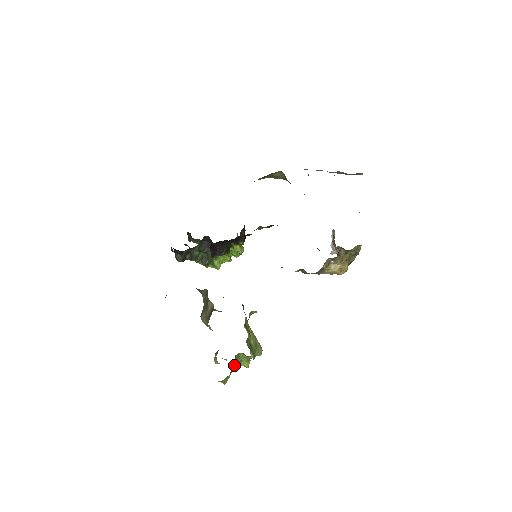
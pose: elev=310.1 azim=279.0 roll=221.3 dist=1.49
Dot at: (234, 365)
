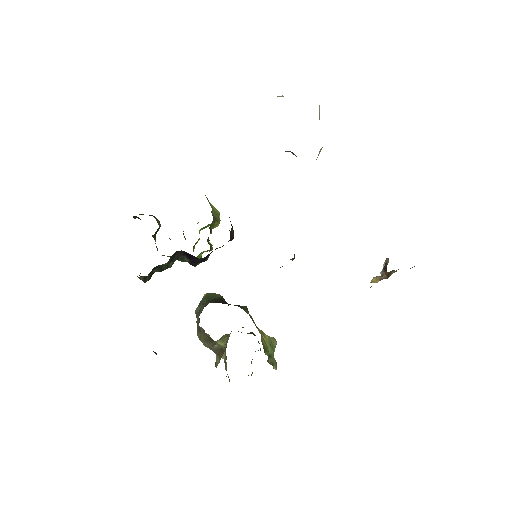
Dot at: (252, 373)
